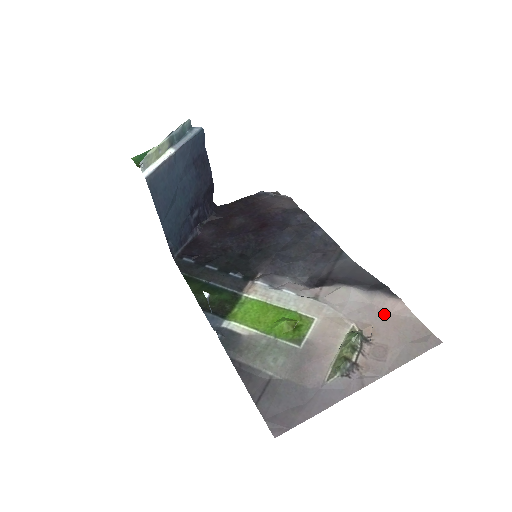
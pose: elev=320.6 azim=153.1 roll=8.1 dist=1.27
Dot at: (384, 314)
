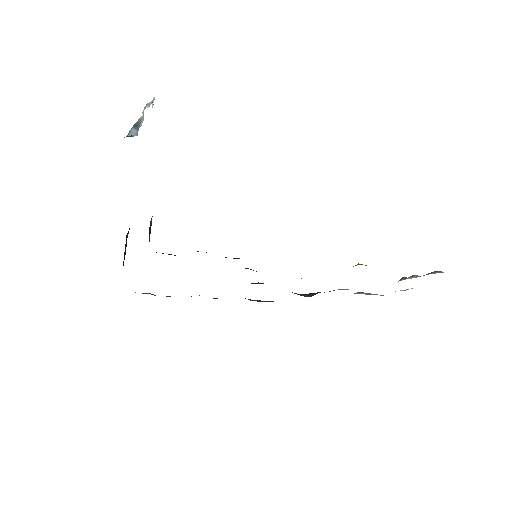
Dot at: occluded
